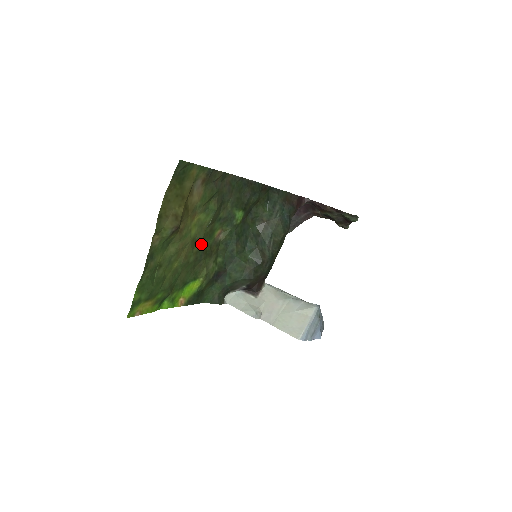
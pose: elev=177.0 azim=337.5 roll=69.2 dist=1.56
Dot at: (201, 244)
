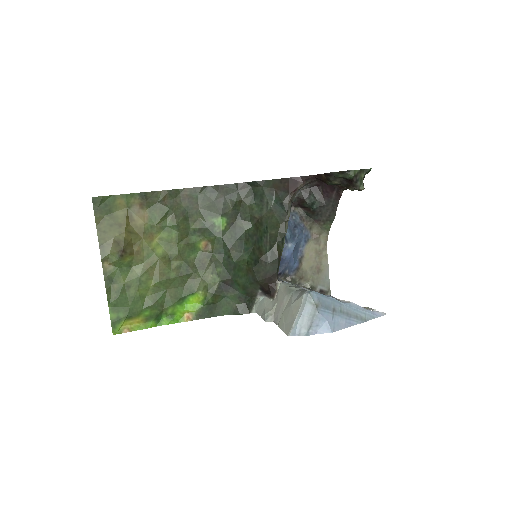
Dot at: (181, 260)
